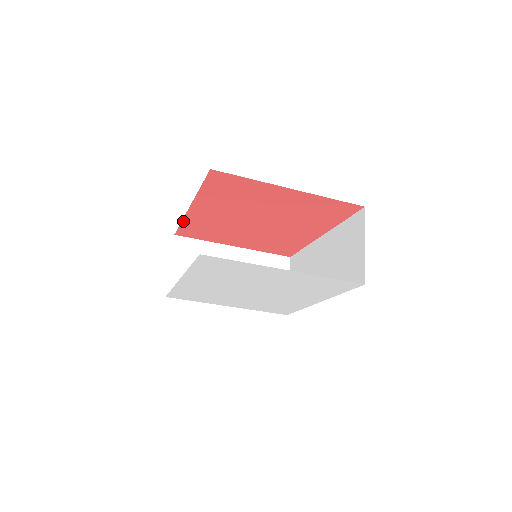
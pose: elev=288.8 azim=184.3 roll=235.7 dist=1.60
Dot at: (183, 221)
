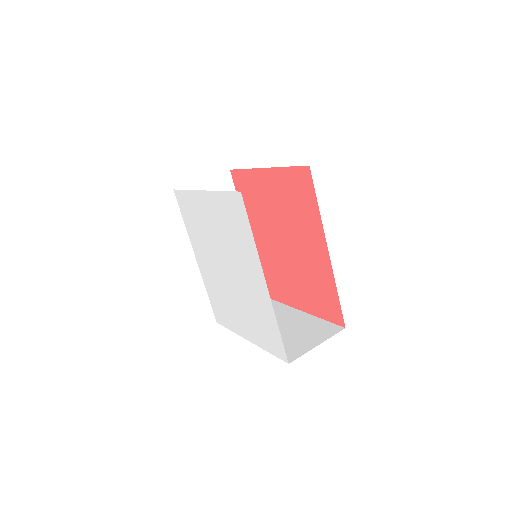
Dot at: occluded
